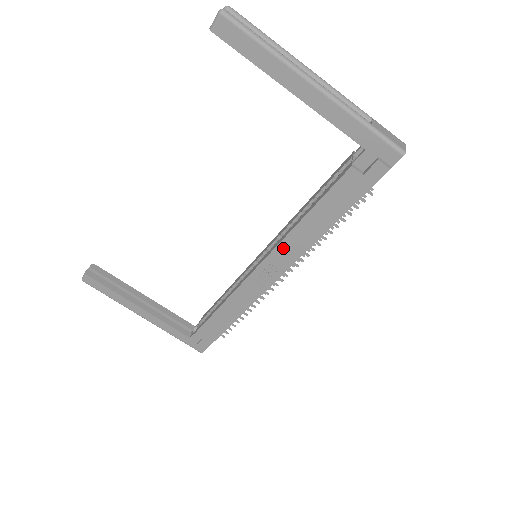
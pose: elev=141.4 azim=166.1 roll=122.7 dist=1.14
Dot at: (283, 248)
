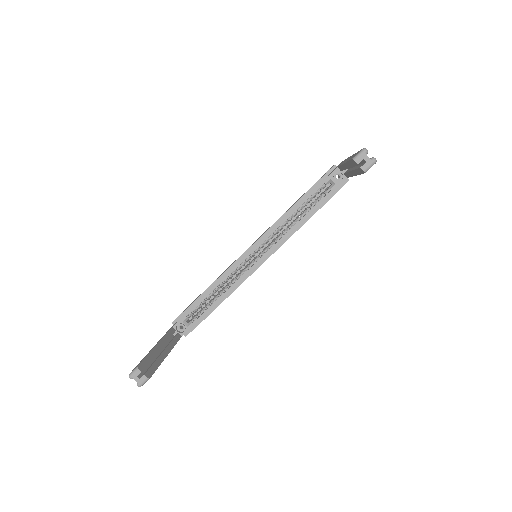
Dot at: occluded
